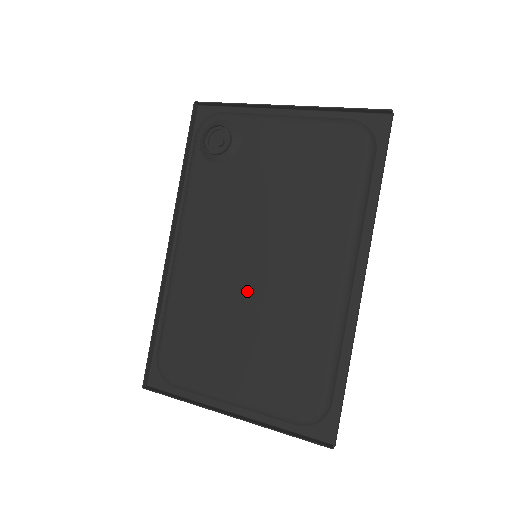
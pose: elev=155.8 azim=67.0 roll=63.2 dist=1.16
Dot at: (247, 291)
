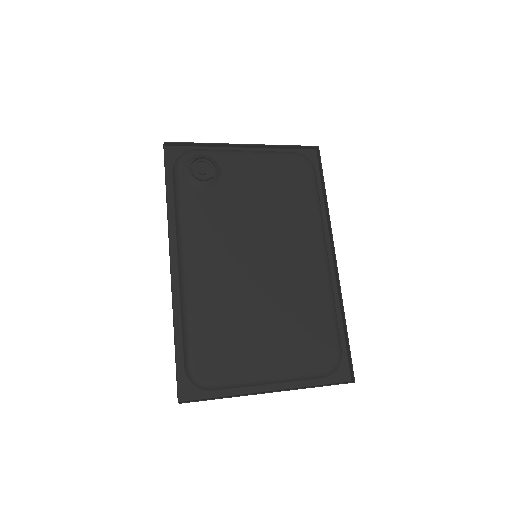
Dot at: (259, 284)
